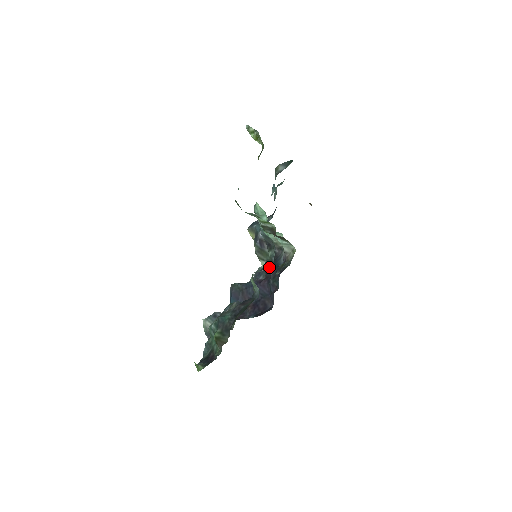
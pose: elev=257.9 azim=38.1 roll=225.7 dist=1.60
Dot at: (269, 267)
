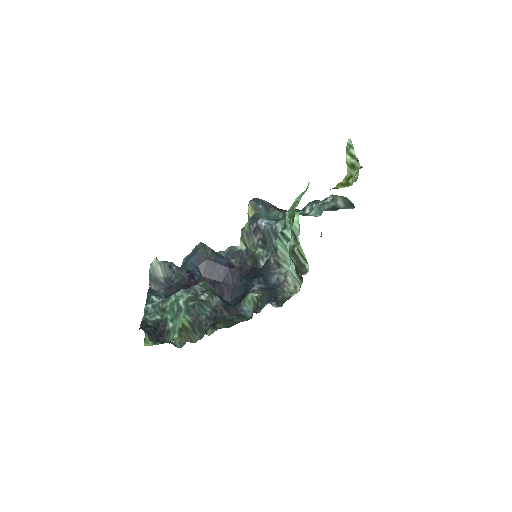
Dot at: (248, 259)
